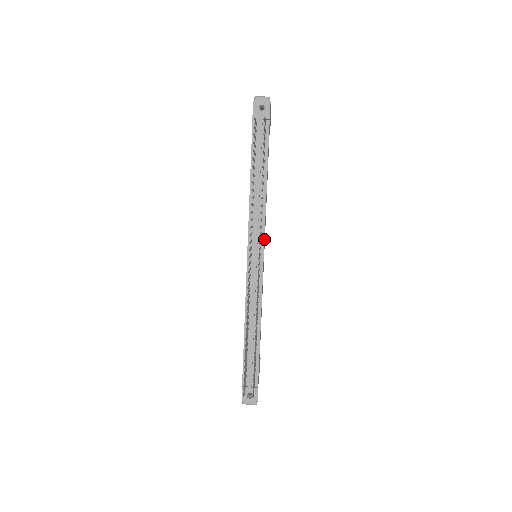
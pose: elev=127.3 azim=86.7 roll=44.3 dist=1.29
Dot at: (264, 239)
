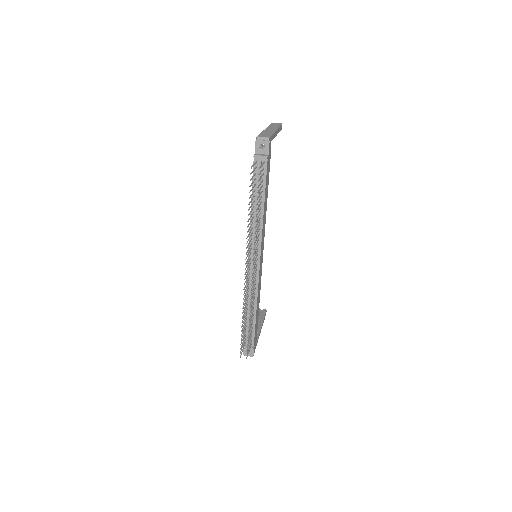
Dot at: (261, 248)
